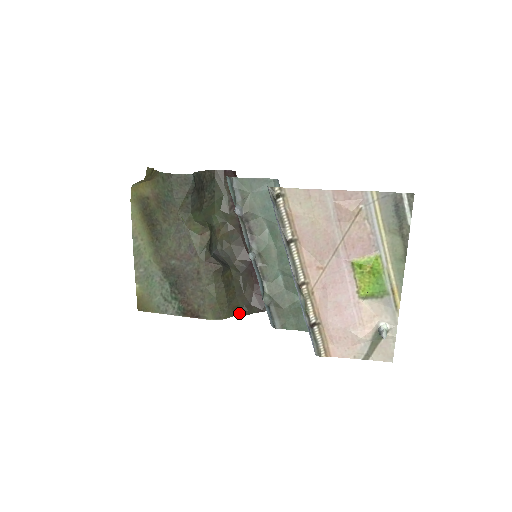
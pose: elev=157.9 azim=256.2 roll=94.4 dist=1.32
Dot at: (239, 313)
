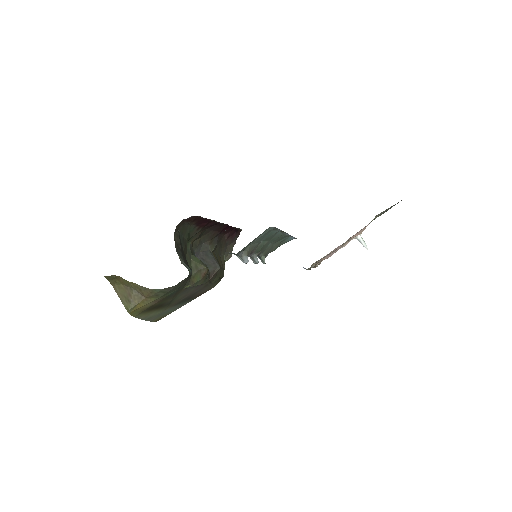
Dot at: (226, 260)
